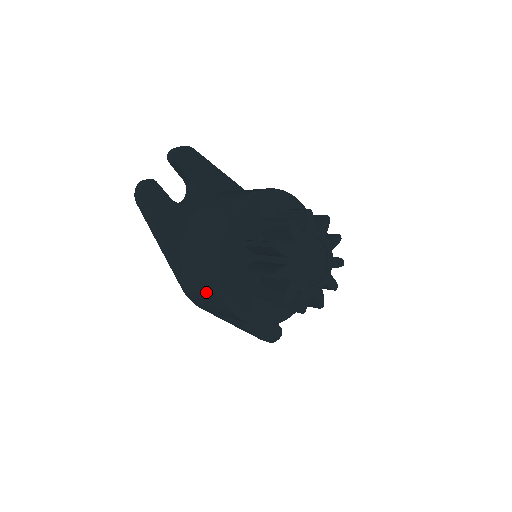
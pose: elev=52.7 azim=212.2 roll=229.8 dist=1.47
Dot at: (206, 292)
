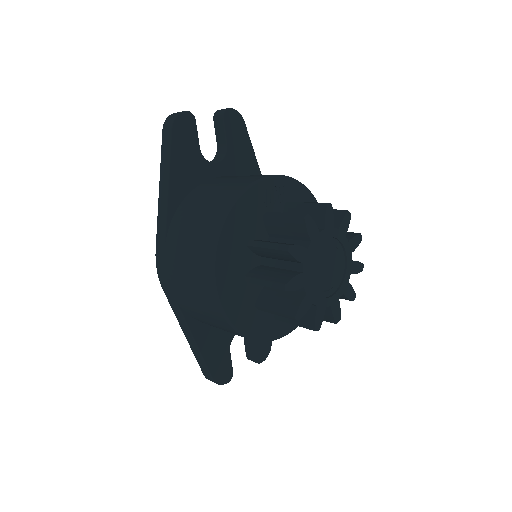
Dot at: (189, 253)
